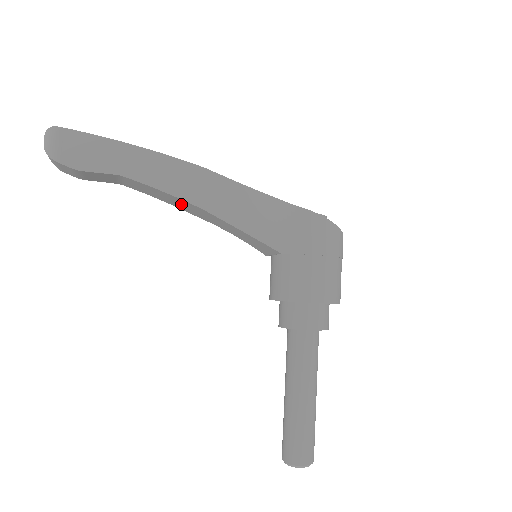
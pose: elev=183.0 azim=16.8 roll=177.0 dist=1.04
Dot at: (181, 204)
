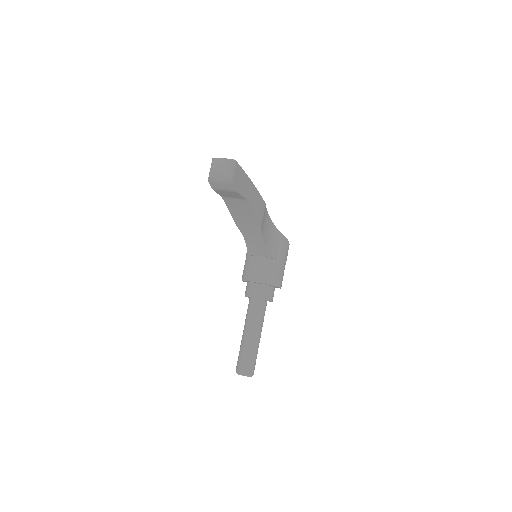
Dot at: (246, 219)
